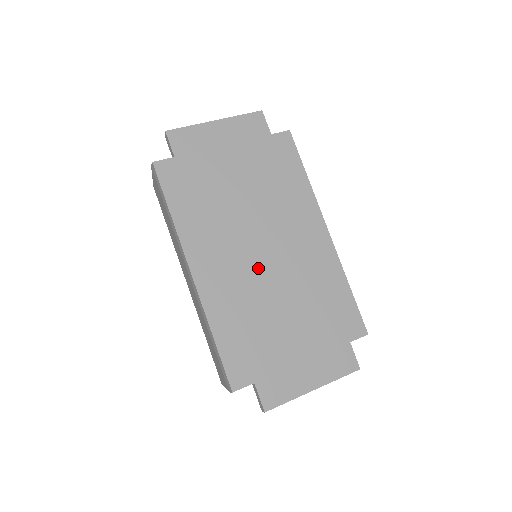
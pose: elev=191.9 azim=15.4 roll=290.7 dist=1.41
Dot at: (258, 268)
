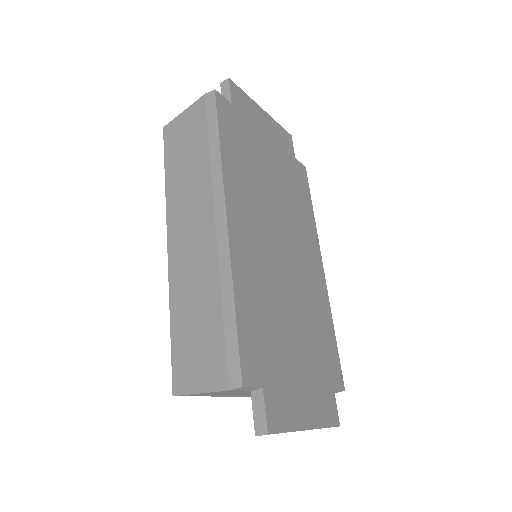
Dot at: (278, 259)
